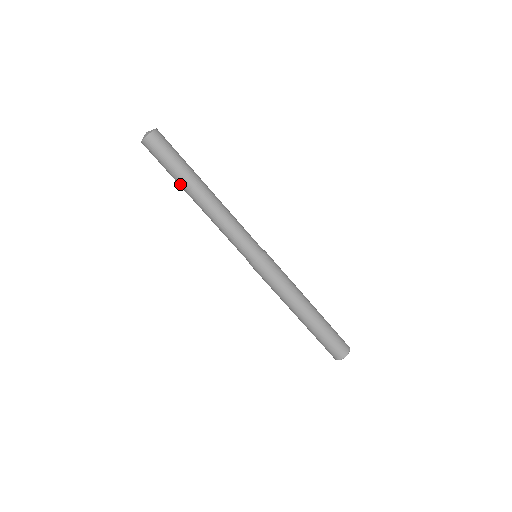
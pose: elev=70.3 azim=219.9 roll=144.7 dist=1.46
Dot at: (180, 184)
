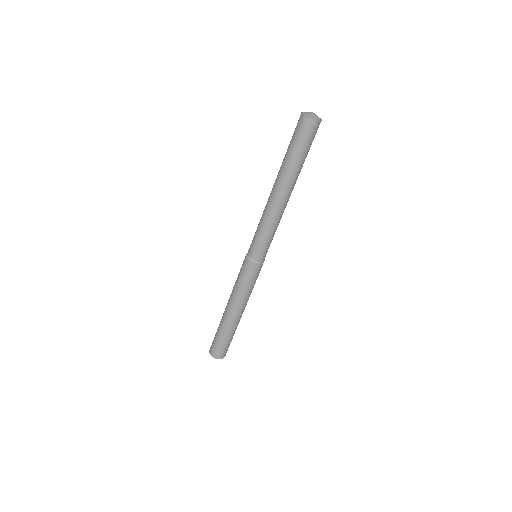
Dot at: (284, 168)
